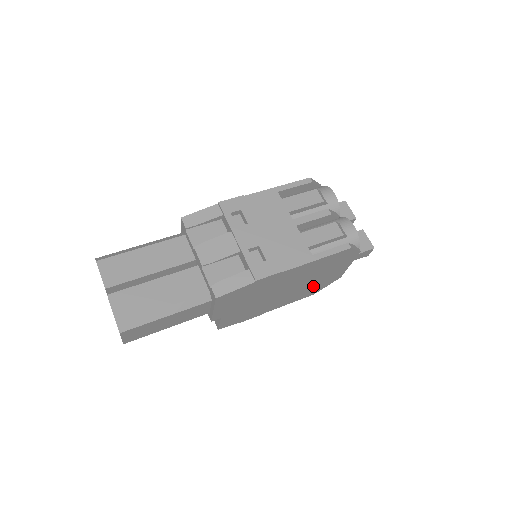
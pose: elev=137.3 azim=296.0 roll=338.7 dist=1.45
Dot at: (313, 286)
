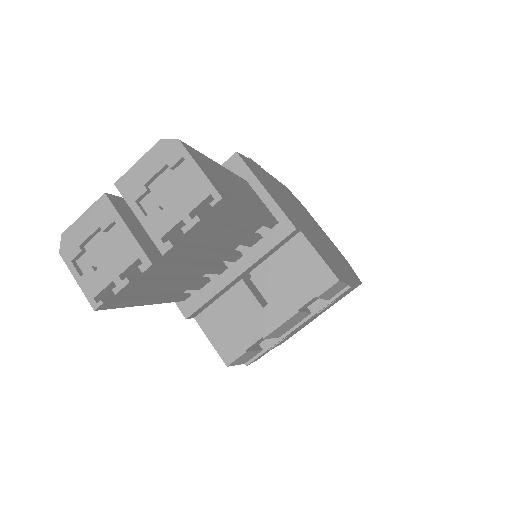
Dot at: occluded
